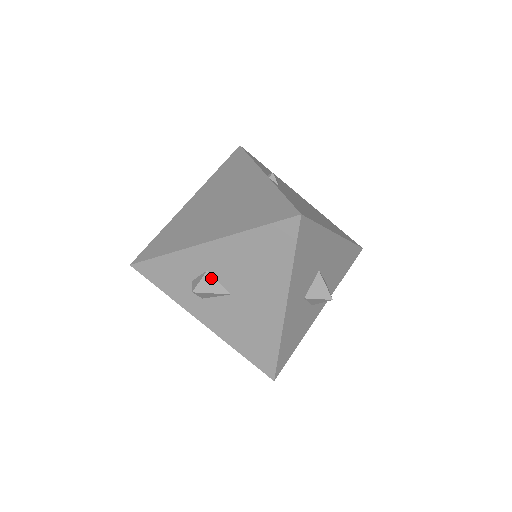
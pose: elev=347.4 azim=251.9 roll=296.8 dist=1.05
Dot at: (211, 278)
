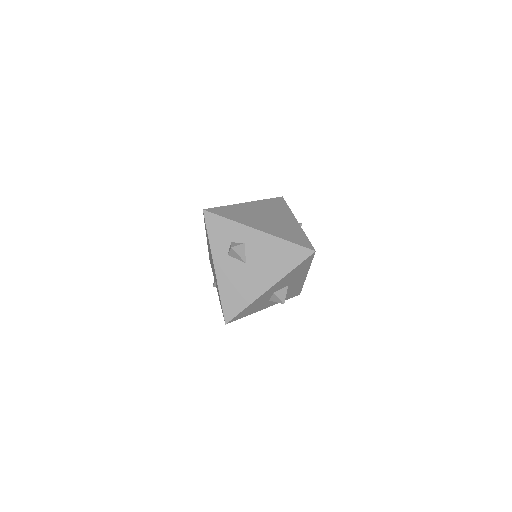
Dot at: (244, 248)
